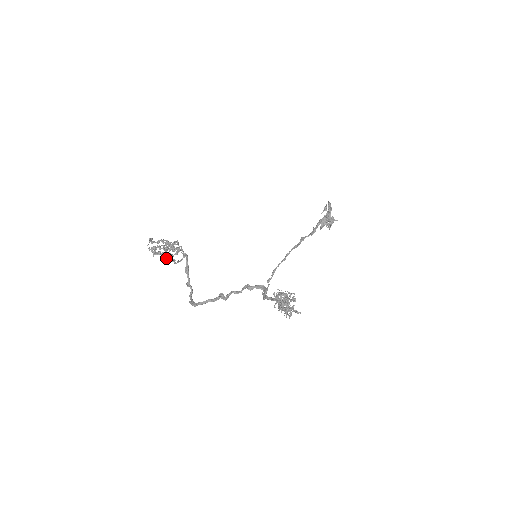
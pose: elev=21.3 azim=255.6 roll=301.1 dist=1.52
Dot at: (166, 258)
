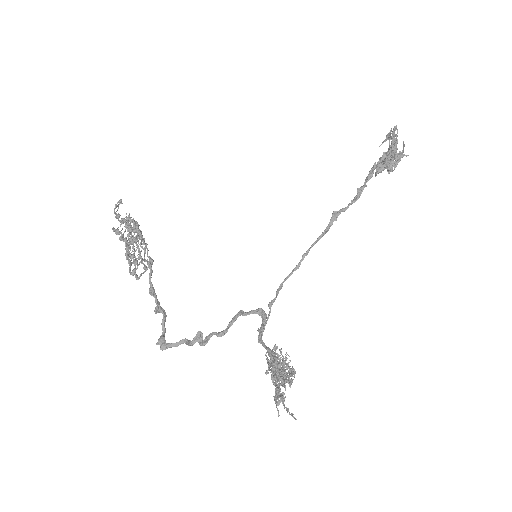
Dot at: occluded
